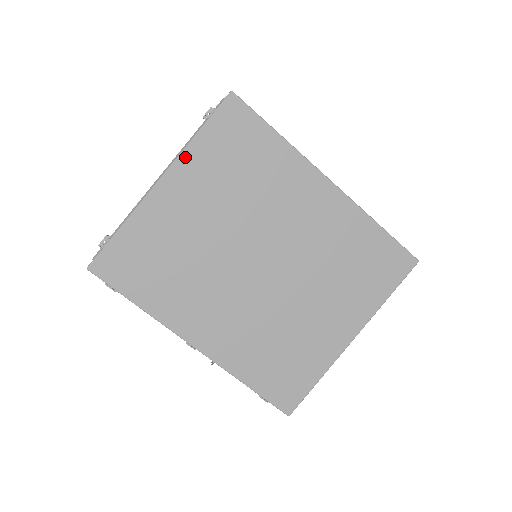
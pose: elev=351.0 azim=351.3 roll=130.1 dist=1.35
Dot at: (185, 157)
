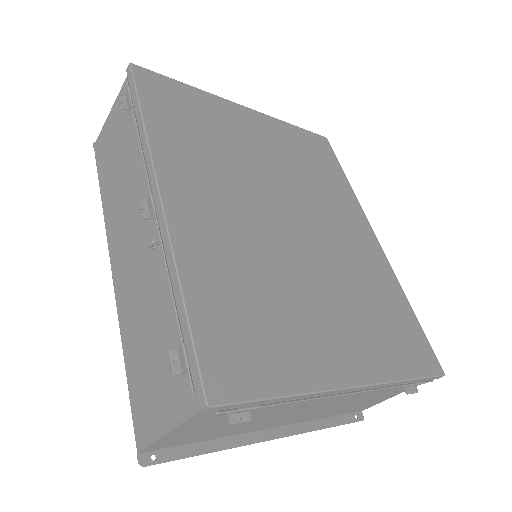
Dot at: (274, 121)
